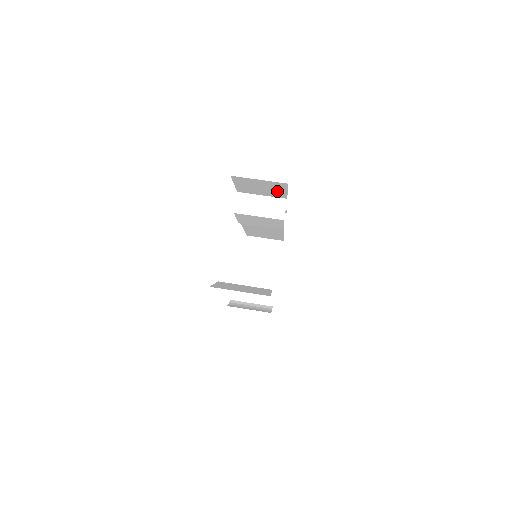
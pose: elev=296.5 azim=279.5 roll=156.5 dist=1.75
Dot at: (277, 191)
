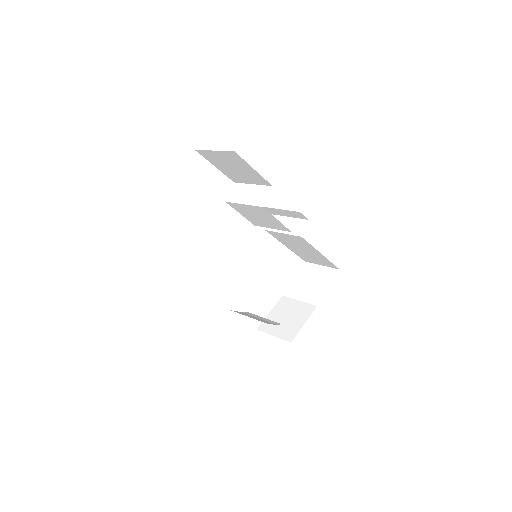
Dot at: (249, 171)
